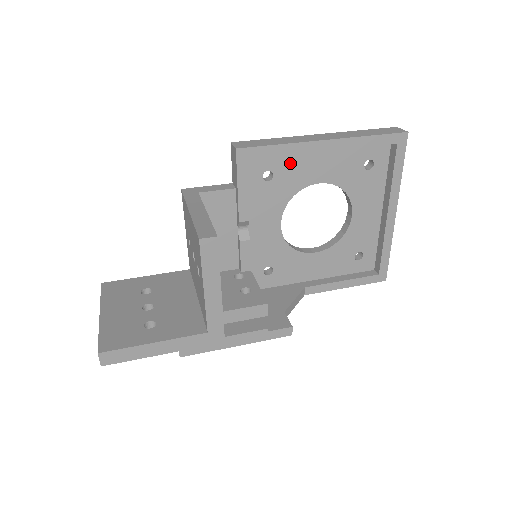
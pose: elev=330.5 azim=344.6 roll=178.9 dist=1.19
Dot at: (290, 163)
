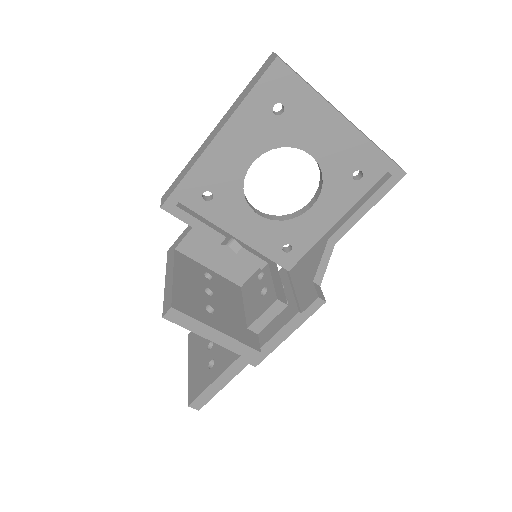
Dot at: (213, 173)
